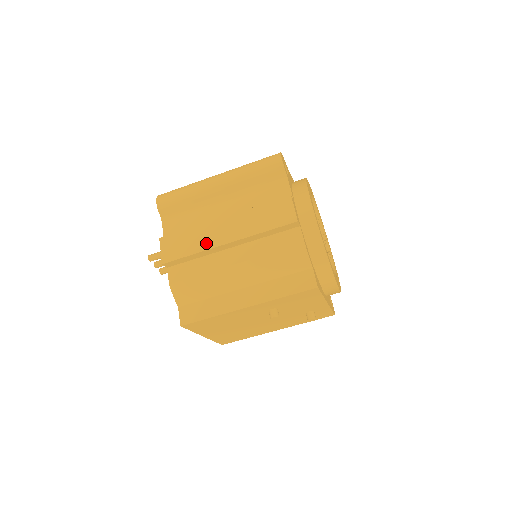
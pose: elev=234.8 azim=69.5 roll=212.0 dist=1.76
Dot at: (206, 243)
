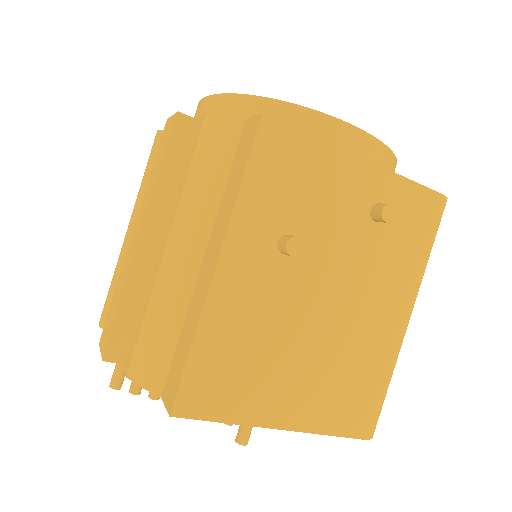
Dot at: (126, 272)
